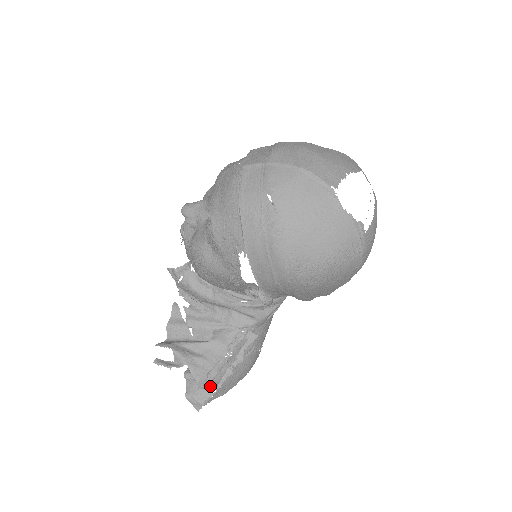
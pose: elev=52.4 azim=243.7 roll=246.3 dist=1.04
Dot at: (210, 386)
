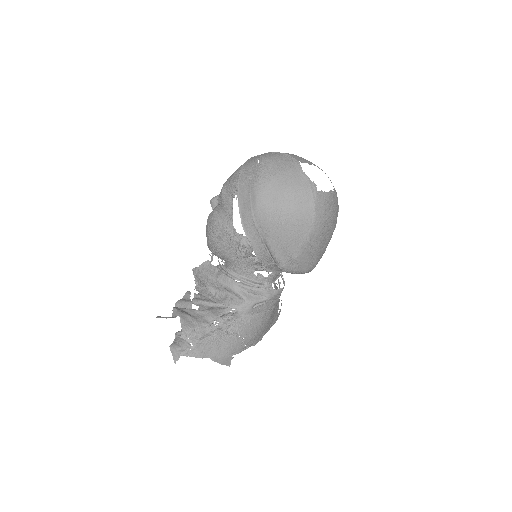
Dot at: (192, 340)
